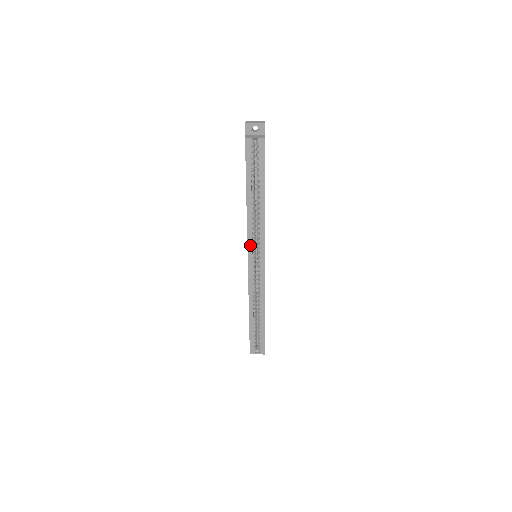
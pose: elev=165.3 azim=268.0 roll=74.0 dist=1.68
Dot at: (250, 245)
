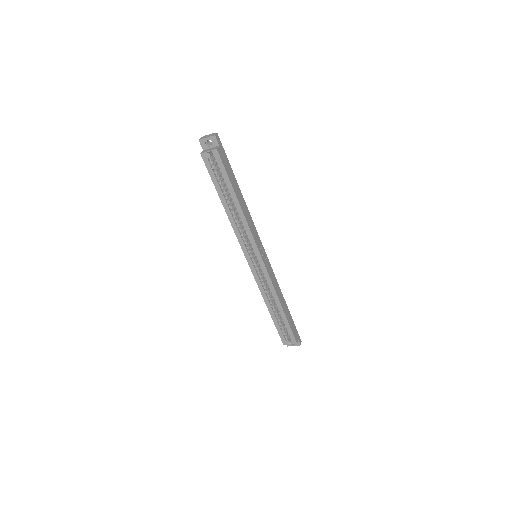
Dot at: (244, 248)
